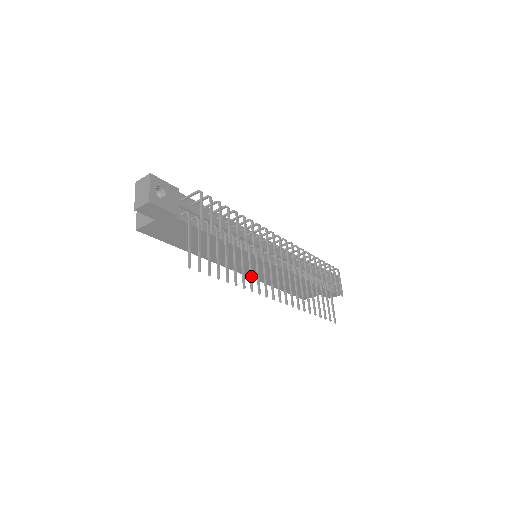
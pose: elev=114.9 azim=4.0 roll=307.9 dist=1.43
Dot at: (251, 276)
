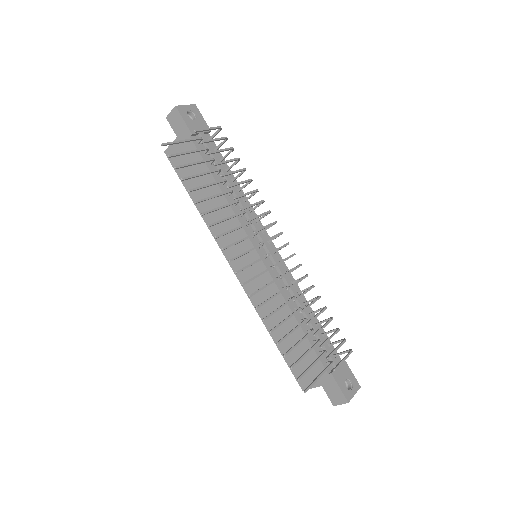
Dot at: (220, 220)
